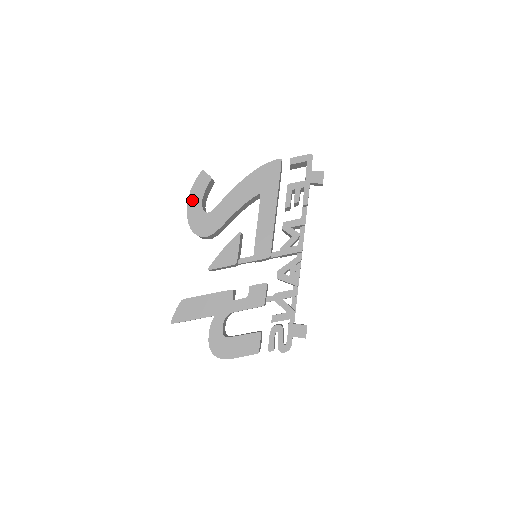
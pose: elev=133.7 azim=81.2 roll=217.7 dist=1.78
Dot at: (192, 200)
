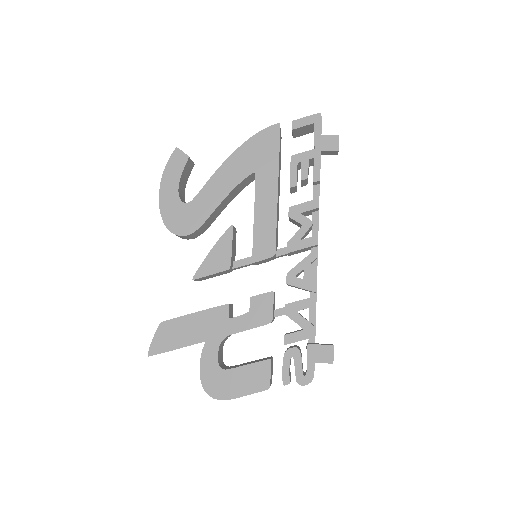
Dot at: (165, 188)
